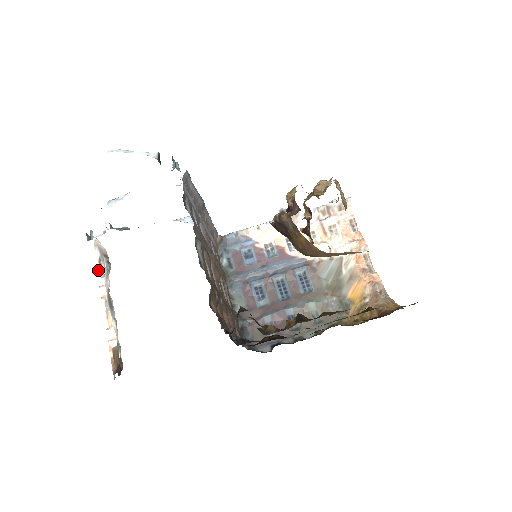
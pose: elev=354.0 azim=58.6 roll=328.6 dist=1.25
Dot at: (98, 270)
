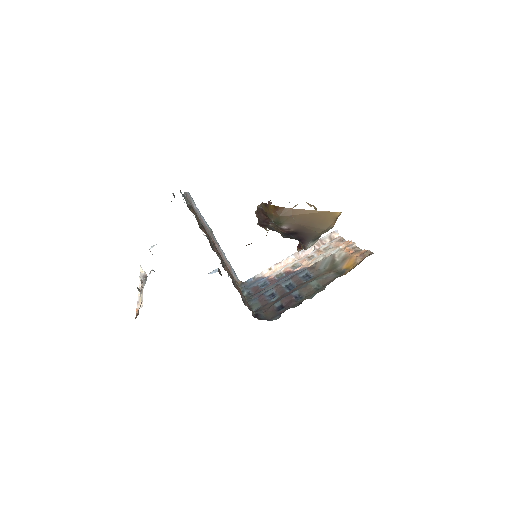
Dot at: (140, 289)
